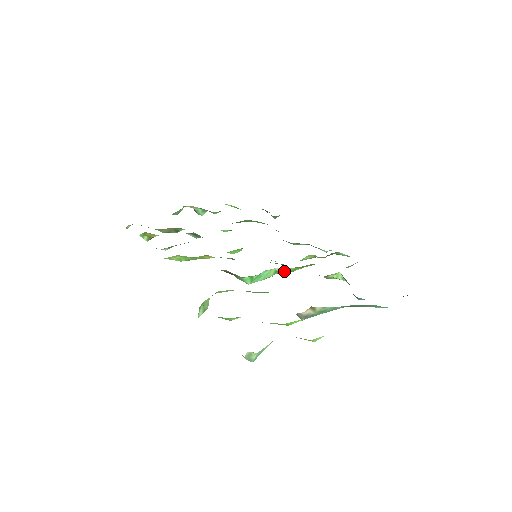
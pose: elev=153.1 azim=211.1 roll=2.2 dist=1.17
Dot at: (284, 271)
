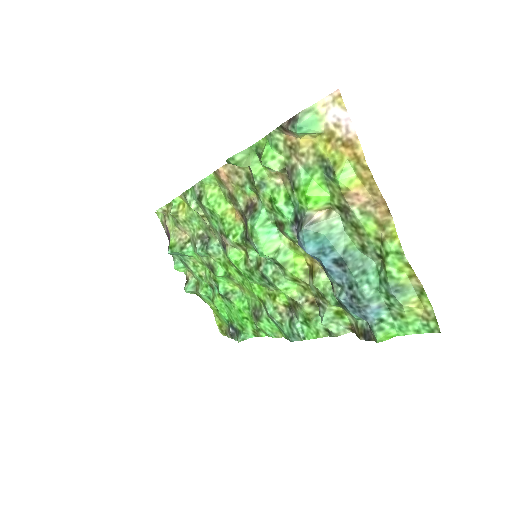
Dot at: (284, 254)
